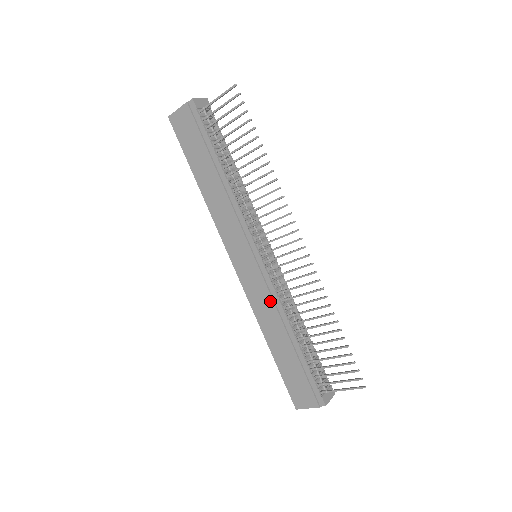
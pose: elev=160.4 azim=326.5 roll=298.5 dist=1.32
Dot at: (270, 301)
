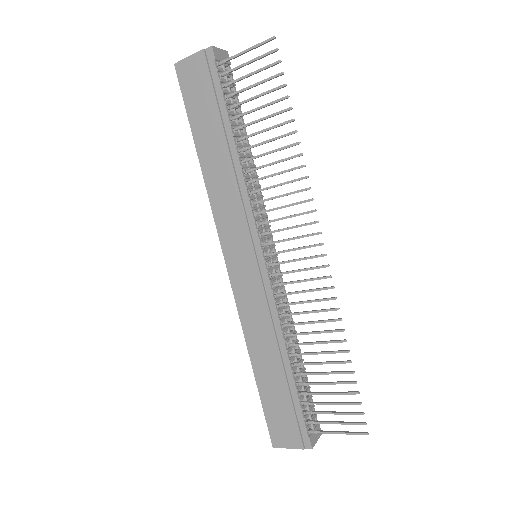
Dot at: (266, 314)
